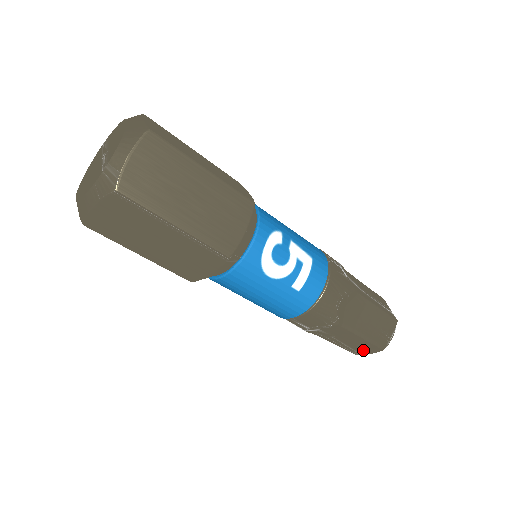
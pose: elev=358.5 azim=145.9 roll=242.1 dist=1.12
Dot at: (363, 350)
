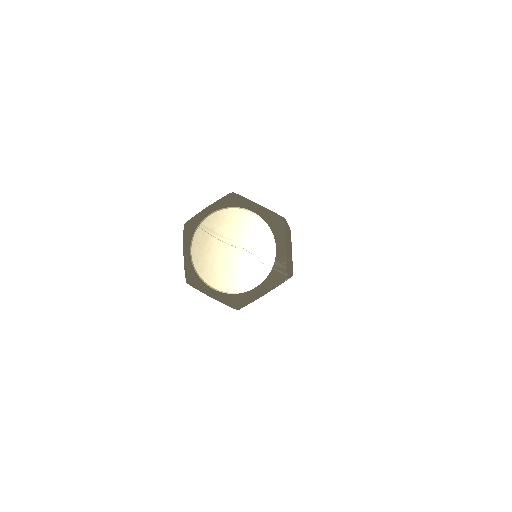
Dot at: occluded
